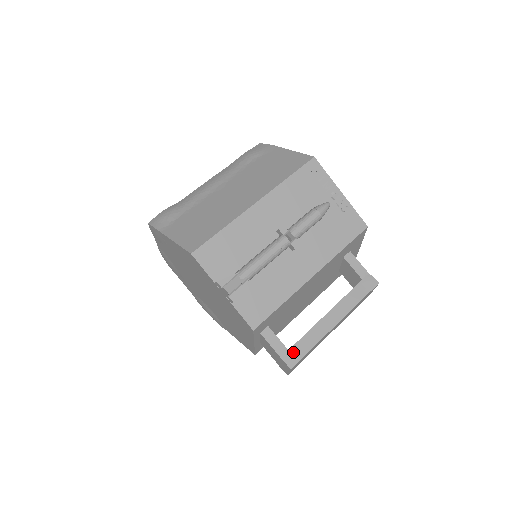
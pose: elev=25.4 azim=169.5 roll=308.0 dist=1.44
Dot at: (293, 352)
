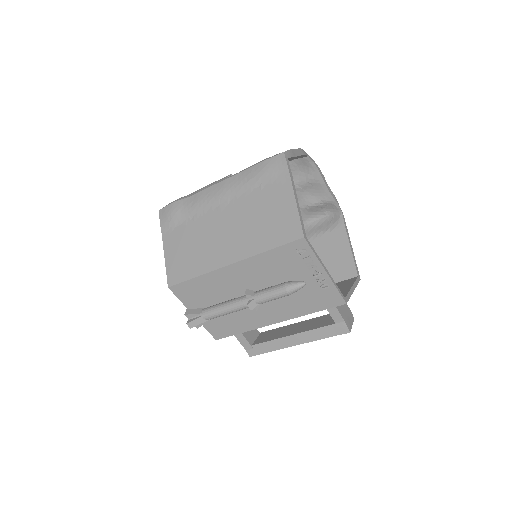
Dot at: (255, 348)
